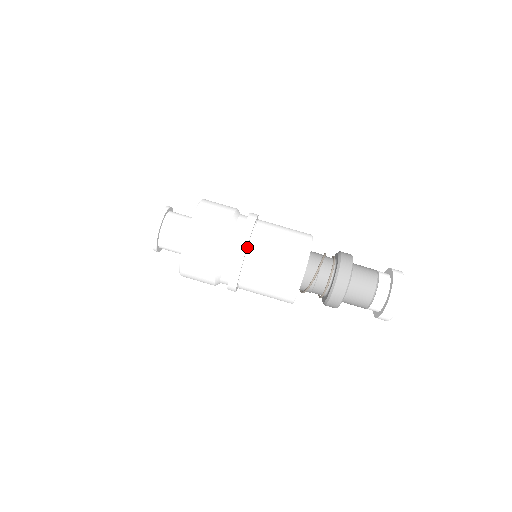
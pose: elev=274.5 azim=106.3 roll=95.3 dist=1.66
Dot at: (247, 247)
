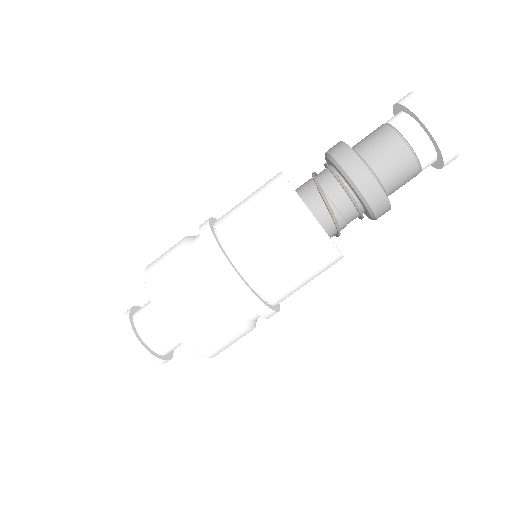
Dot at: (224, 251)
